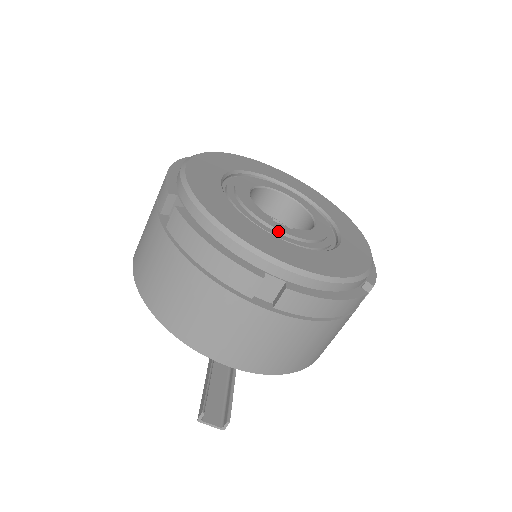
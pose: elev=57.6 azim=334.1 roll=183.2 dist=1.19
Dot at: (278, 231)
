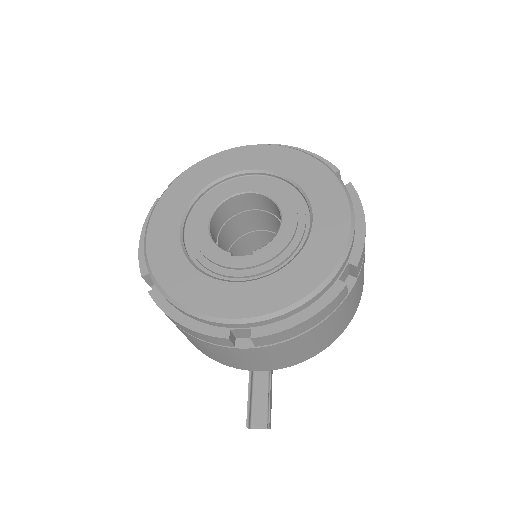
Dot at: (237, 269)
